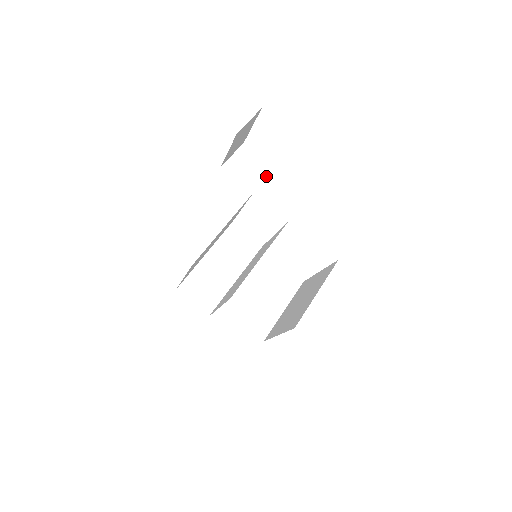
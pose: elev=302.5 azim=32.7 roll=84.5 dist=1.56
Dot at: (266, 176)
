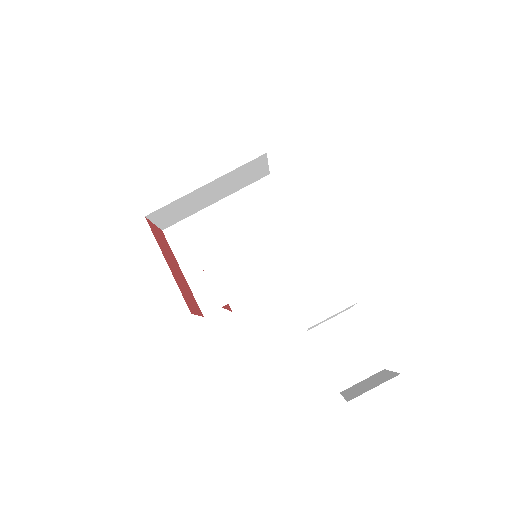
Dot at: occluded
